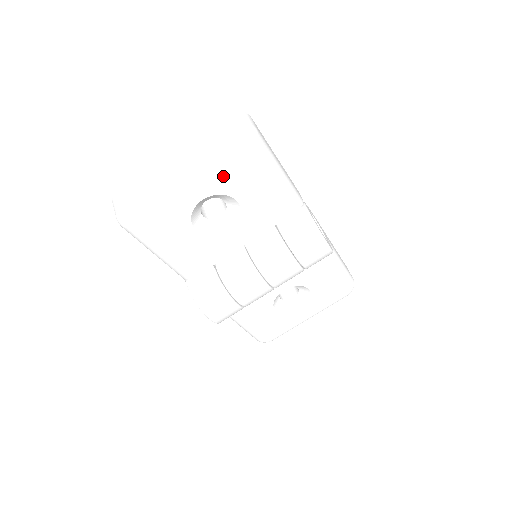
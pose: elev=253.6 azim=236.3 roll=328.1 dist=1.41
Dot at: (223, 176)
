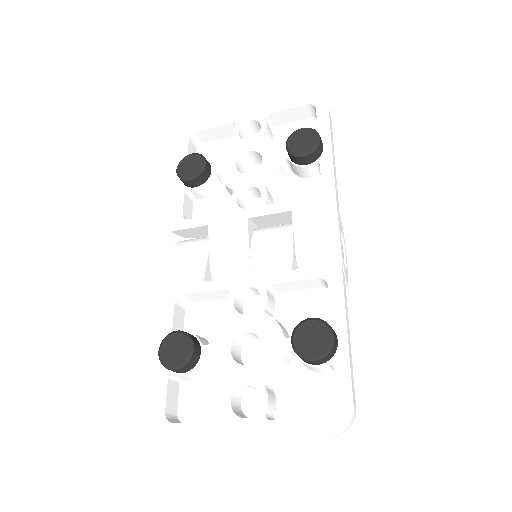
Dot at: occluded
